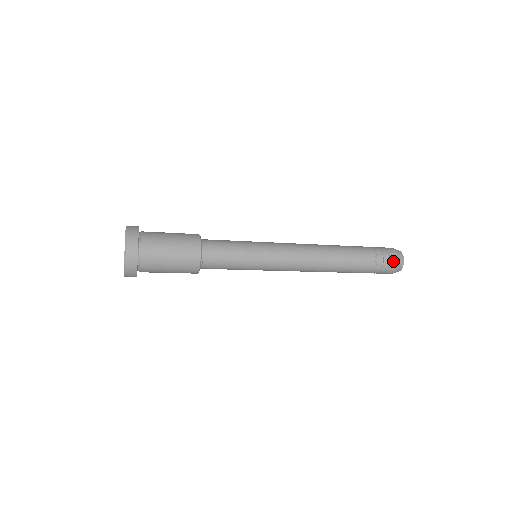
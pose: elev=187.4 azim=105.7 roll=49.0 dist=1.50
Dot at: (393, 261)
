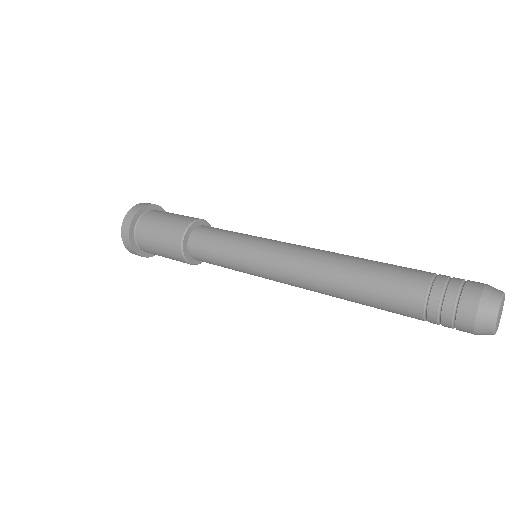
Dot at: (464, 316)
